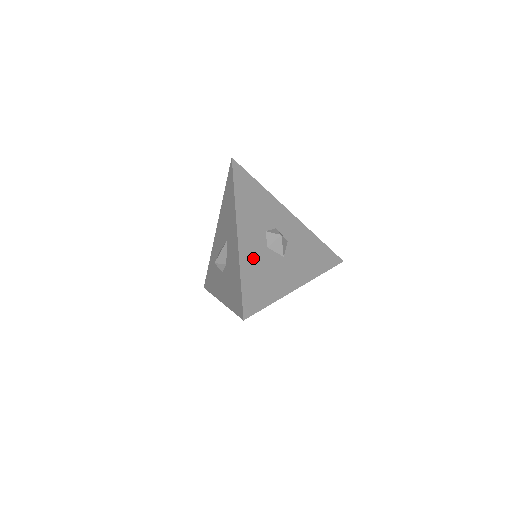
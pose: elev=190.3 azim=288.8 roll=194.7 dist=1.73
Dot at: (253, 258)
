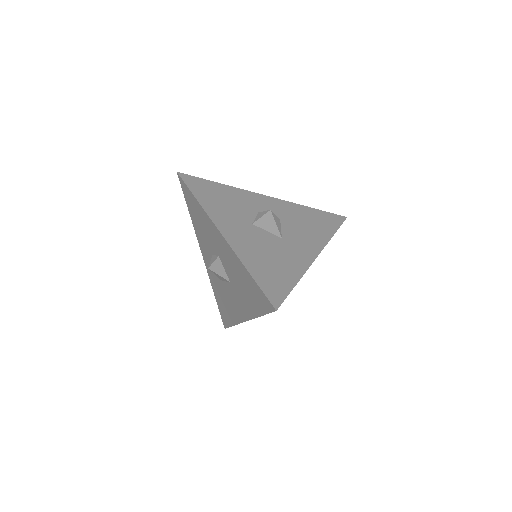
Dot at: occluded
